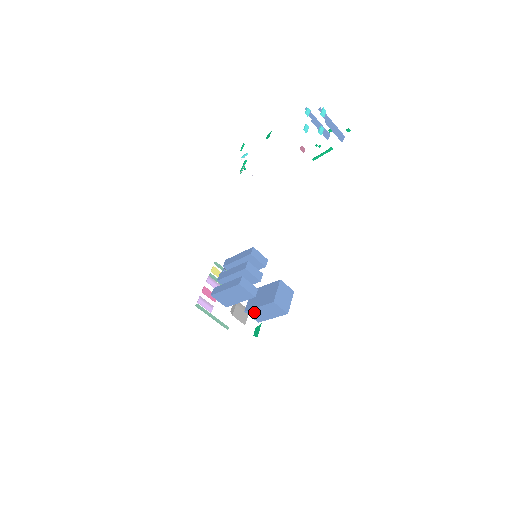
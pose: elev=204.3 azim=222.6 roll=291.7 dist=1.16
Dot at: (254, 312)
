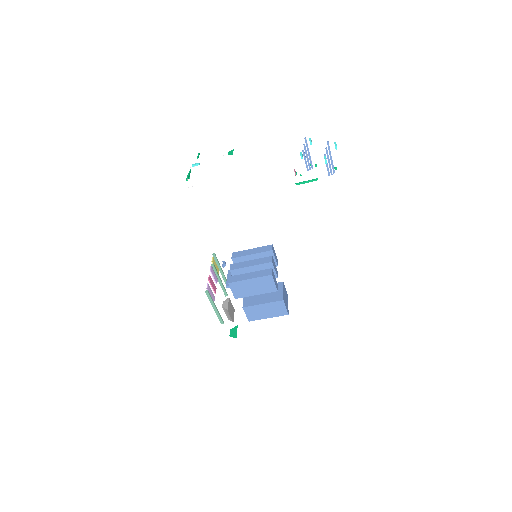
Dot at: (253, 309)
